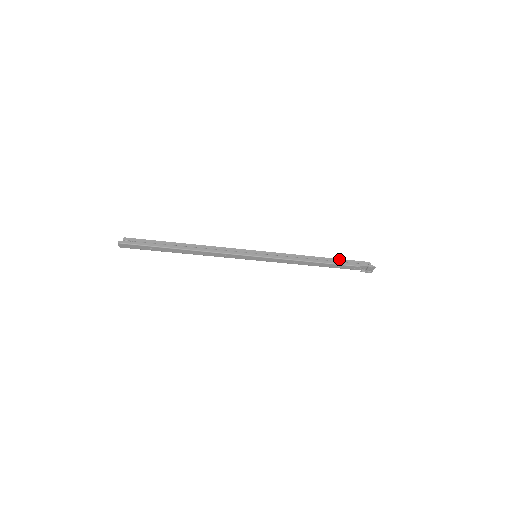
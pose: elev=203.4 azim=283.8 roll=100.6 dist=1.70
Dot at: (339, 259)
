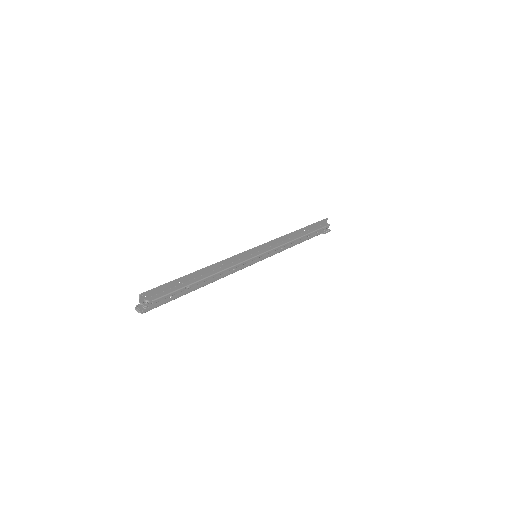
Dot at: (311, 226)
